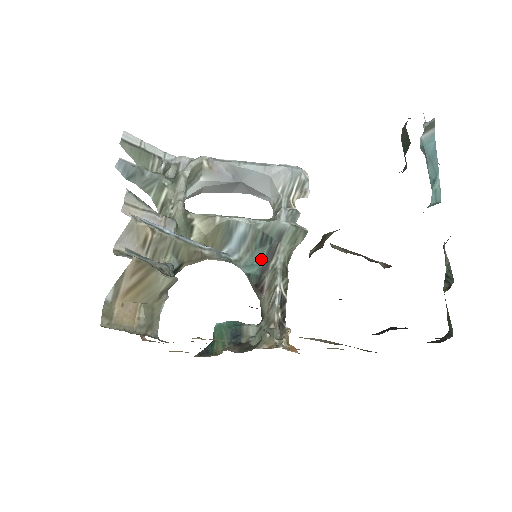
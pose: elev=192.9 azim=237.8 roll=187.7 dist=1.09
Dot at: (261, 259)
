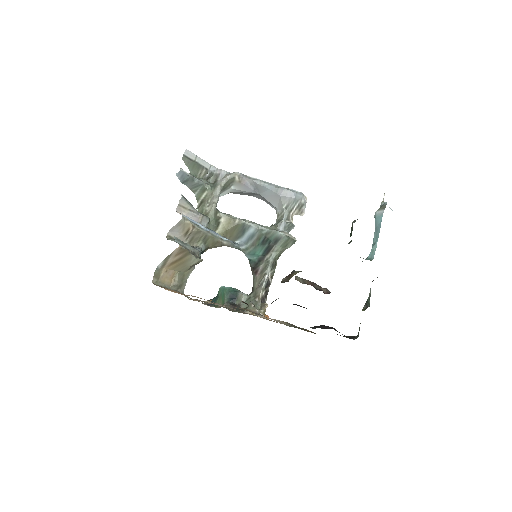
Dot at: (260, 252)
